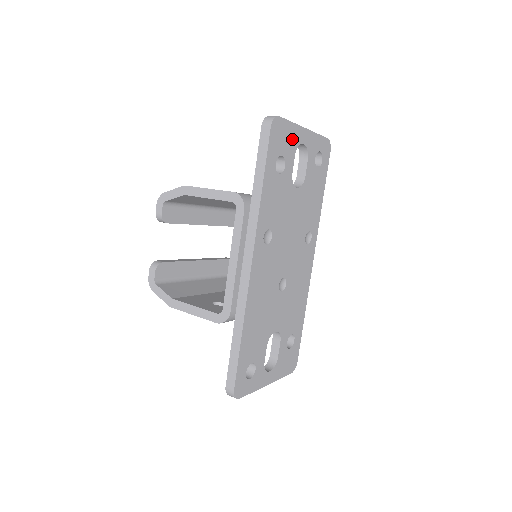
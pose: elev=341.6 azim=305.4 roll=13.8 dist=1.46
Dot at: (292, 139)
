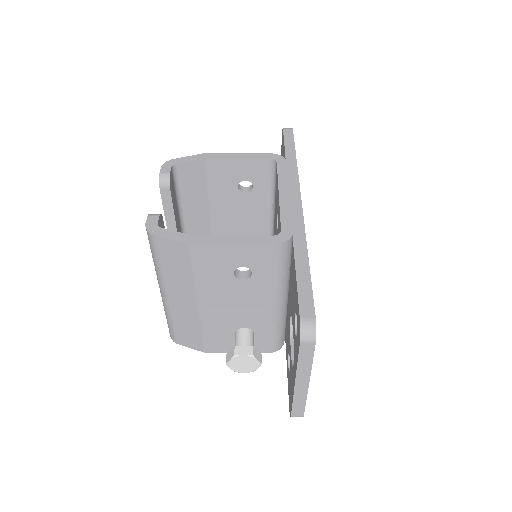
Dot at: occluded
